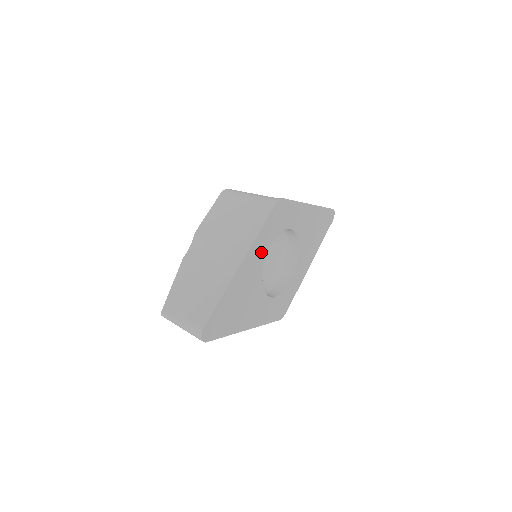
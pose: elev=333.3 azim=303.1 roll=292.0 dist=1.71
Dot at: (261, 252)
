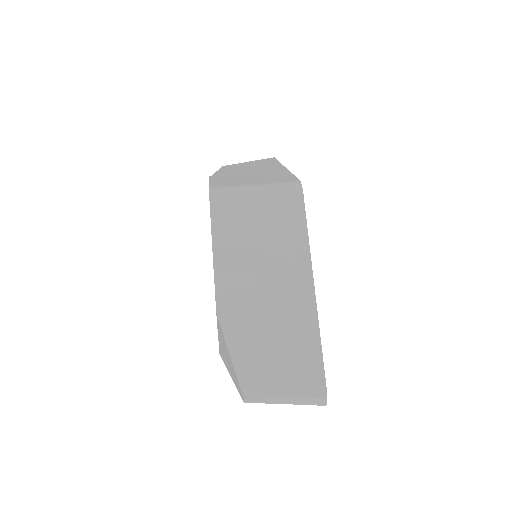
Dot at: occluded
